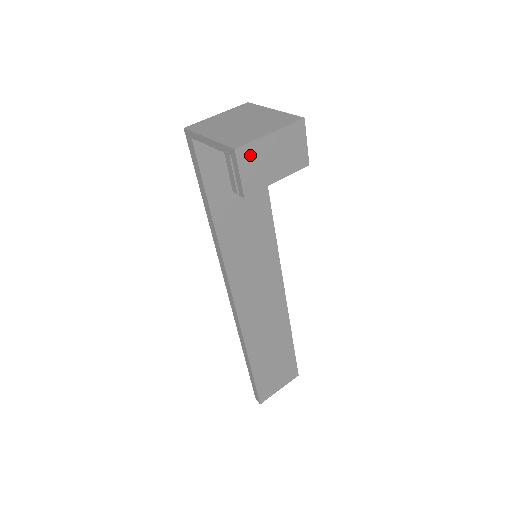
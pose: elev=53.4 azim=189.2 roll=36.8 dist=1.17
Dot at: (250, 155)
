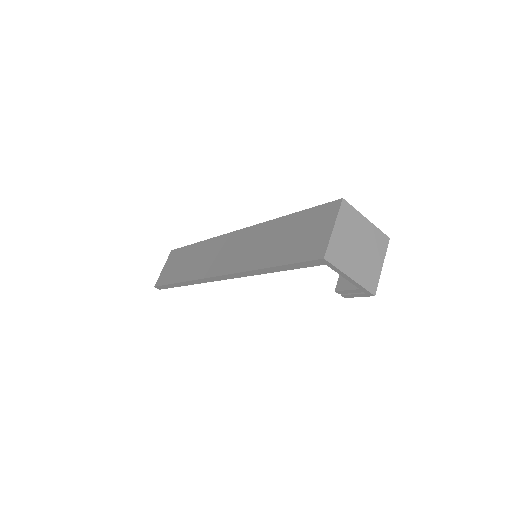
Dot at: occluded
